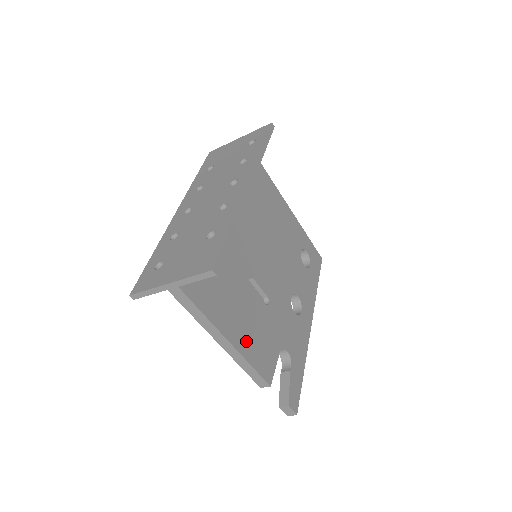
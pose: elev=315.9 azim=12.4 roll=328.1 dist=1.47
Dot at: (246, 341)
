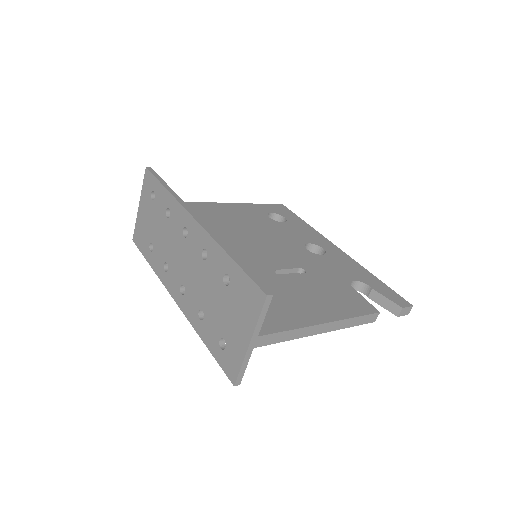
Dot at: (331, 309)
